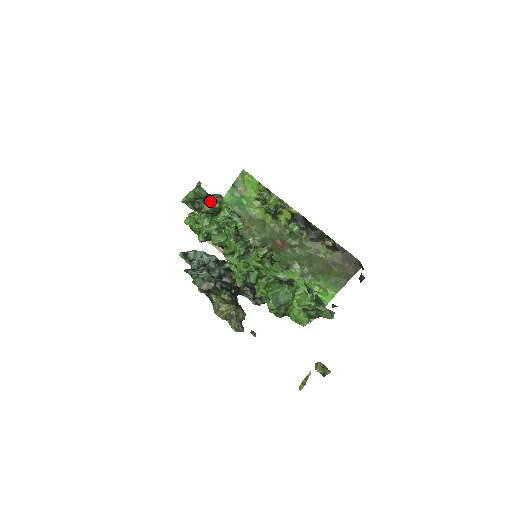
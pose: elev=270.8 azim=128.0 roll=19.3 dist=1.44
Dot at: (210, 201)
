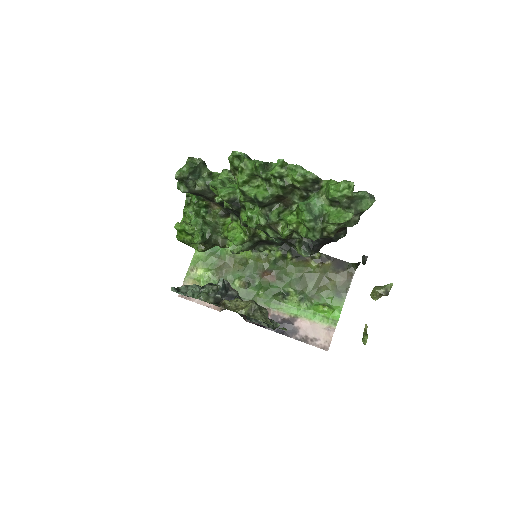
Dot at: (202, 179)
